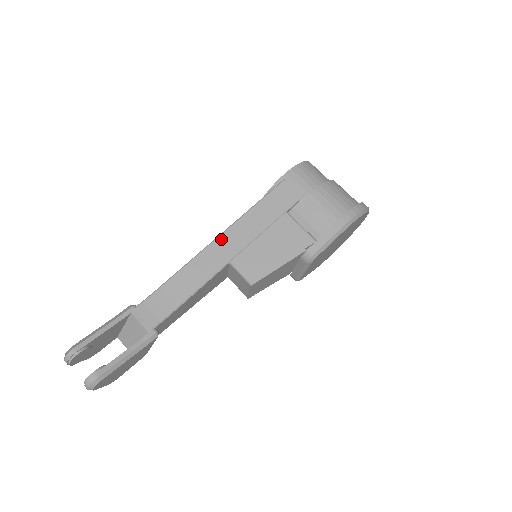
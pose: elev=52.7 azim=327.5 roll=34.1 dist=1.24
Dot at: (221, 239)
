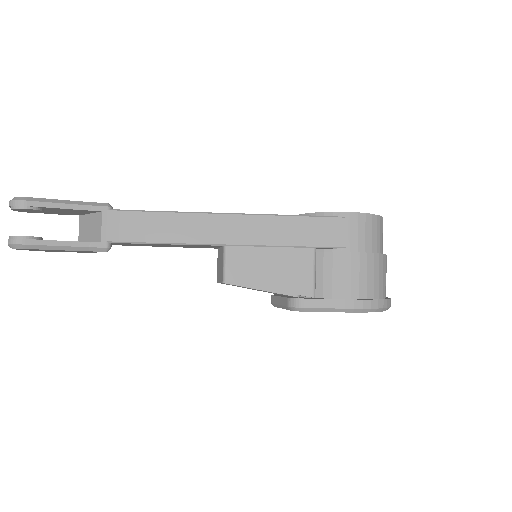
Dot at: (237, 218)
